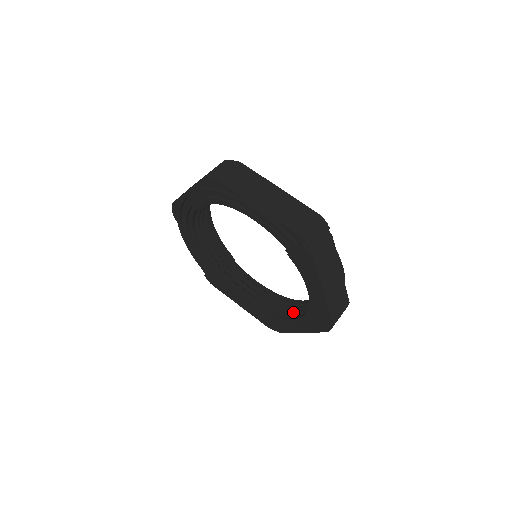
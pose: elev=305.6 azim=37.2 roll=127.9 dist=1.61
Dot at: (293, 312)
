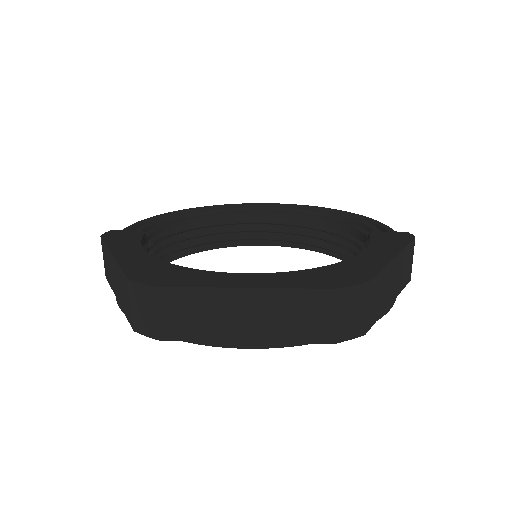
Dot at: (259, 238)
